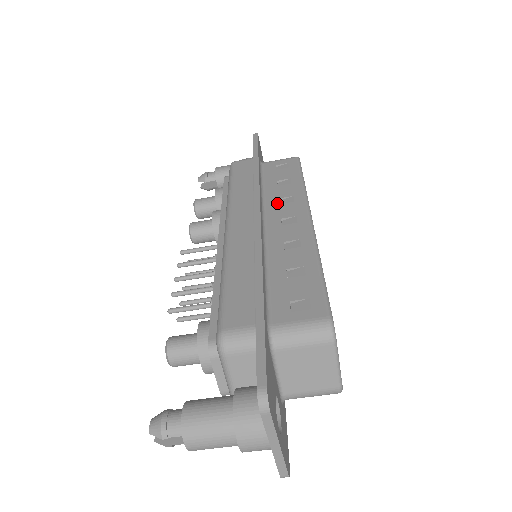
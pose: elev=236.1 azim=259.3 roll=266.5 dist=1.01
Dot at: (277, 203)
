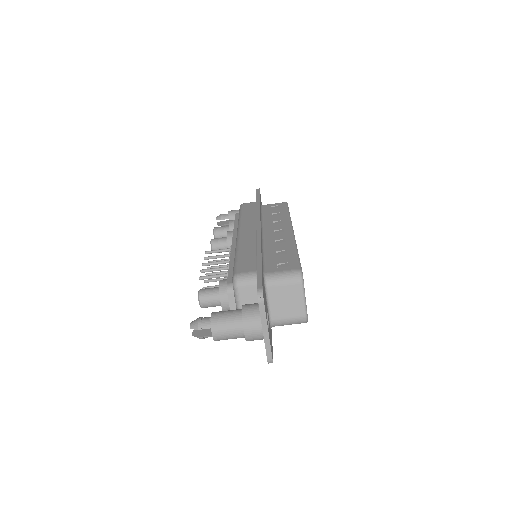
Dot at: (271, 223)
